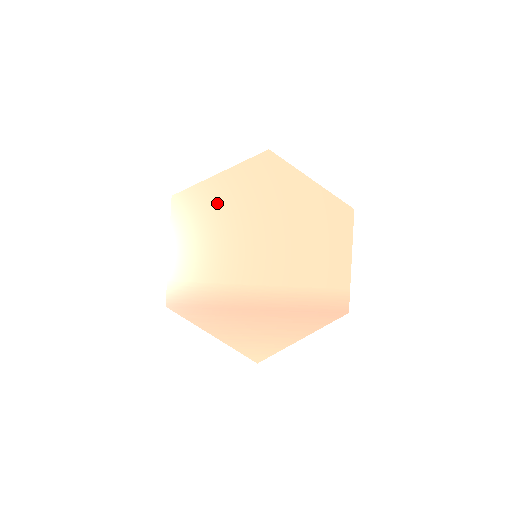
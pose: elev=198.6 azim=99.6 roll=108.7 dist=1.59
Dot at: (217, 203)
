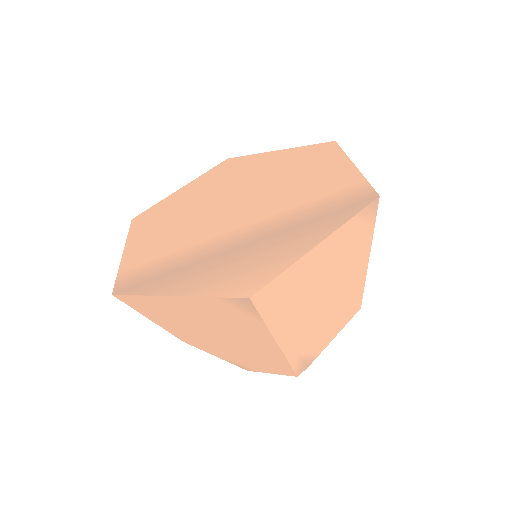
Dot at: (178, 203)
